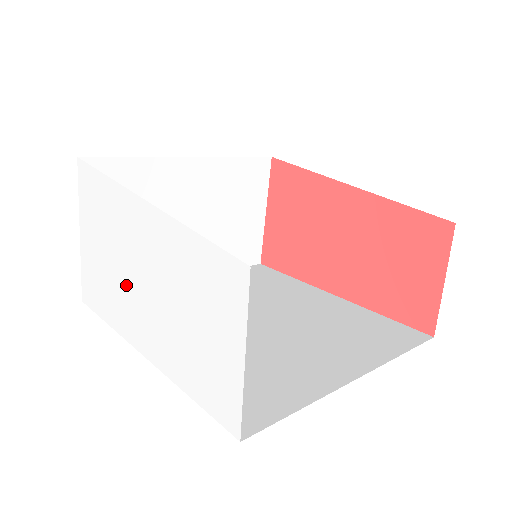
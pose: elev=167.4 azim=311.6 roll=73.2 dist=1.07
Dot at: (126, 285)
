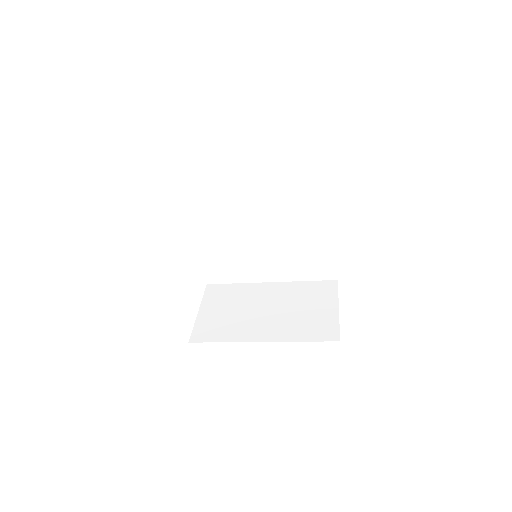
Dot at: occluded
